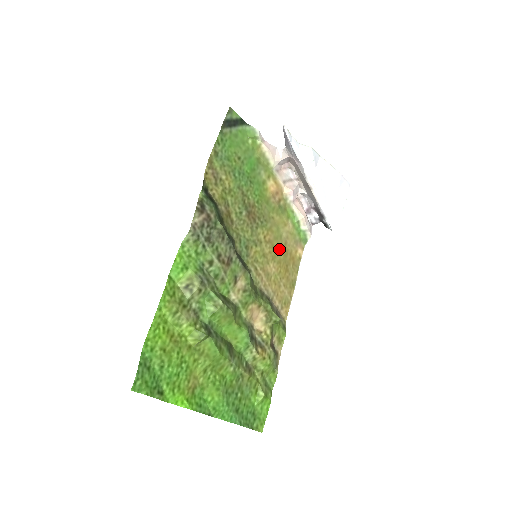
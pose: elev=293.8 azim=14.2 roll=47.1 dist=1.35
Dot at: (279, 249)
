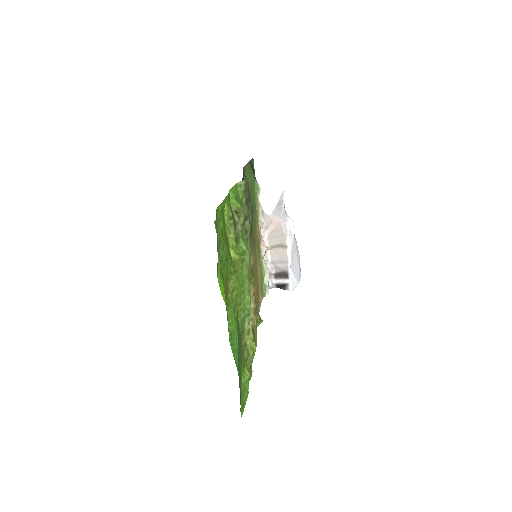
Dot at: (256, 278)
